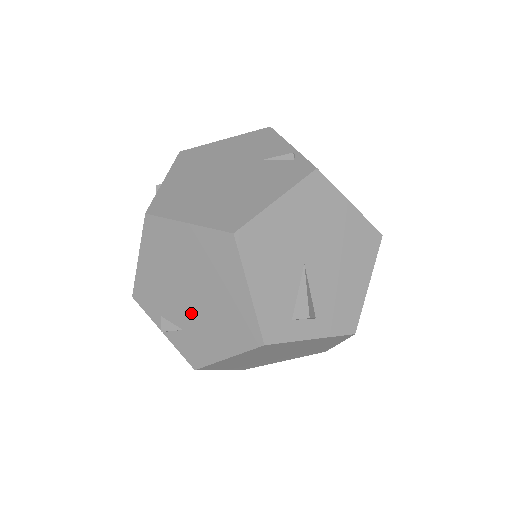
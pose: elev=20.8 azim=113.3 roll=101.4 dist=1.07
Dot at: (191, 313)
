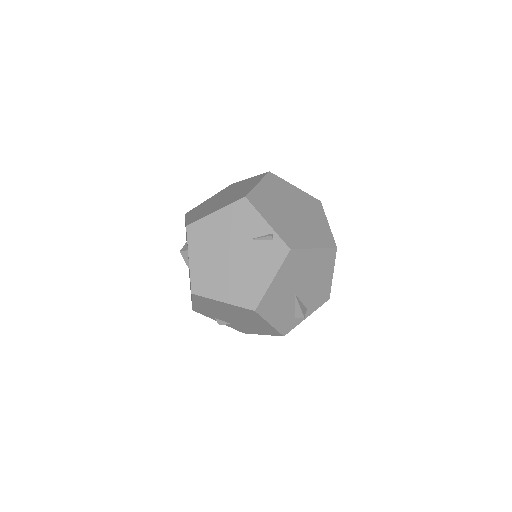
Dot at: (235, 322)
